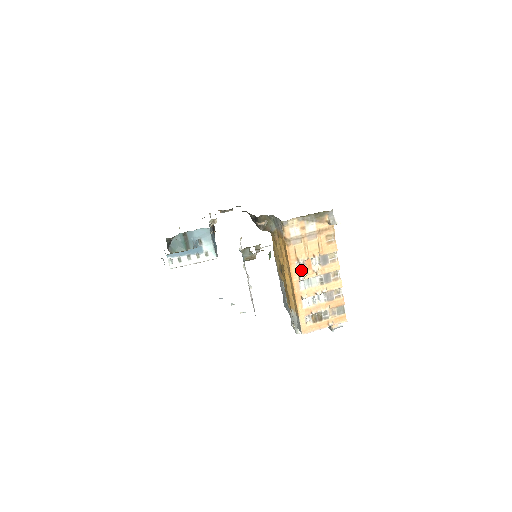
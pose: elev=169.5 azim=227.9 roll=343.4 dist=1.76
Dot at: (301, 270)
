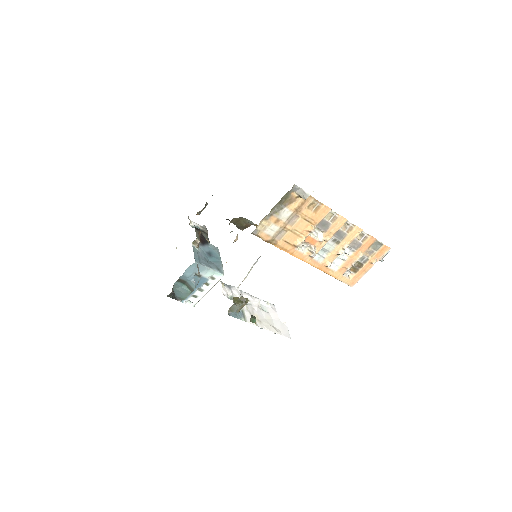
Dot at: (307, 249)
